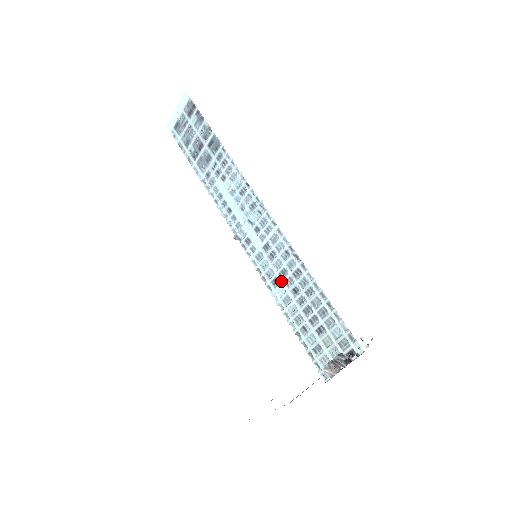
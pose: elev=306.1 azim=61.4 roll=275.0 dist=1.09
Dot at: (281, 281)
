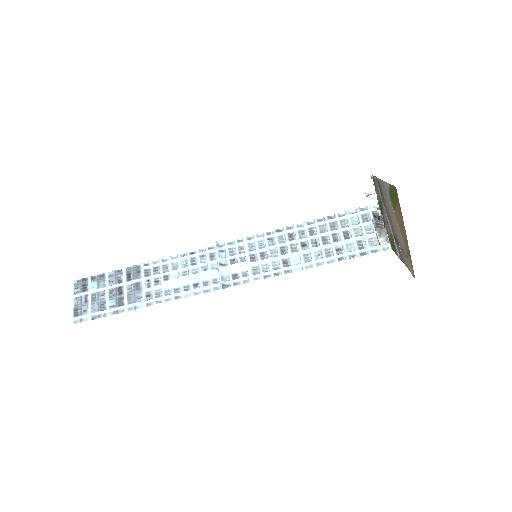
Dot at: (288, 255)
